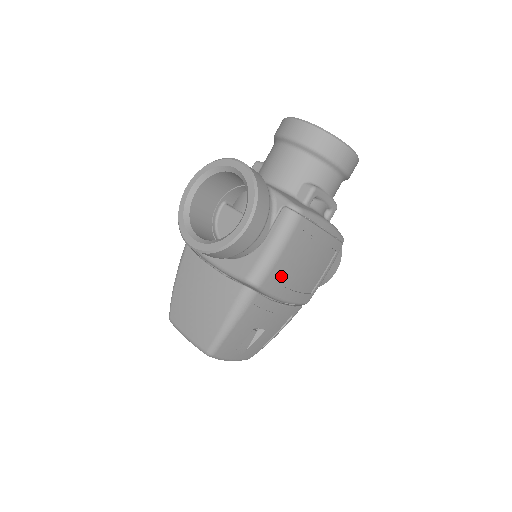
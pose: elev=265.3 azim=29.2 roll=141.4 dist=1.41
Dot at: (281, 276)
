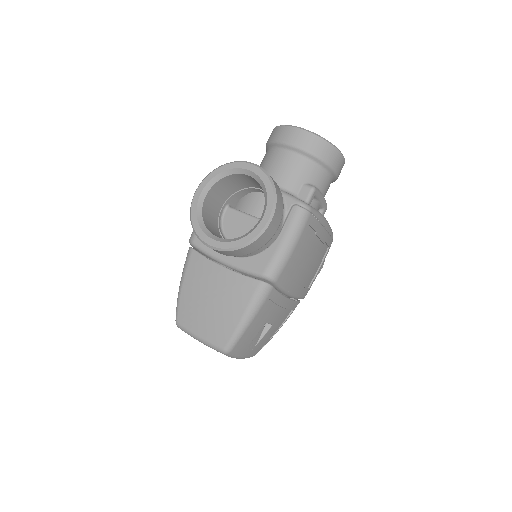
Dot at: (291, 270)
